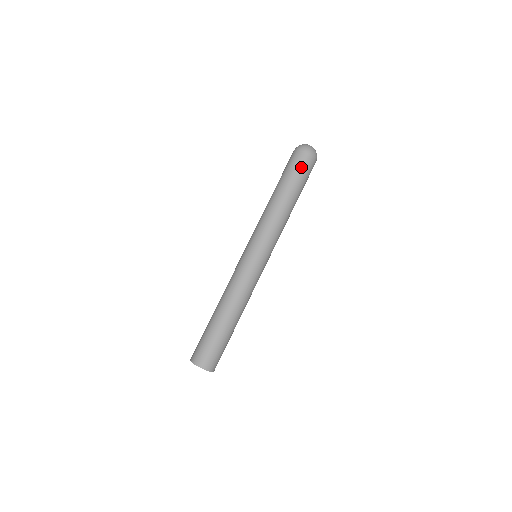
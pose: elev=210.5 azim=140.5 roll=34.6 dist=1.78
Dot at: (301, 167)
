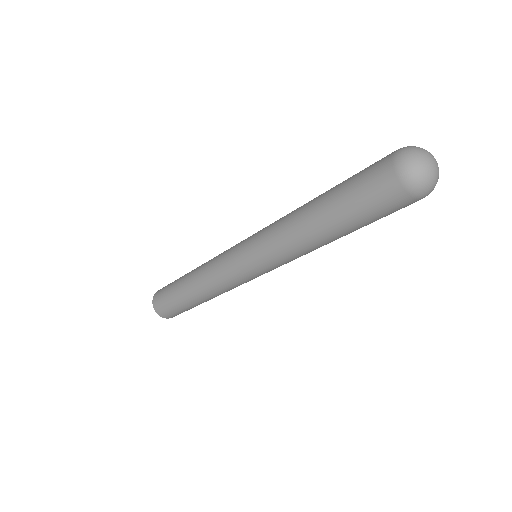
Dot at: (383, 210)
